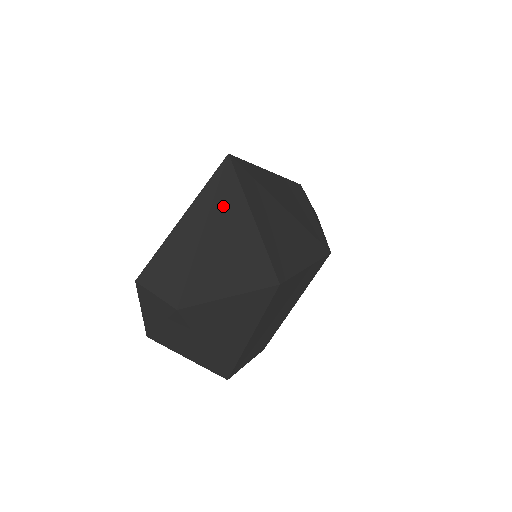
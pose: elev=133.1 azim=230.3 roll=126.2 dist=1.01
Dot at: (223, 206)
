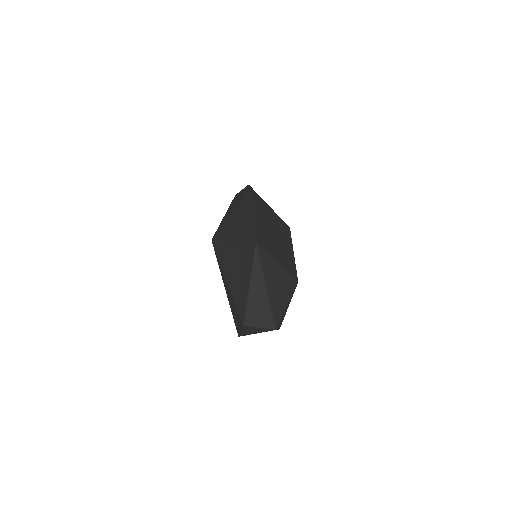
Dot at: (266, 269)
